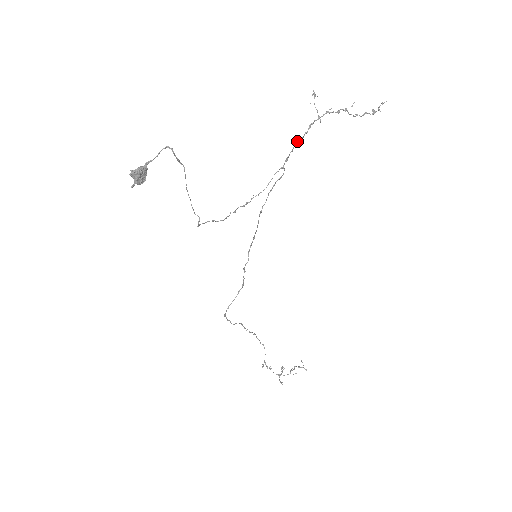
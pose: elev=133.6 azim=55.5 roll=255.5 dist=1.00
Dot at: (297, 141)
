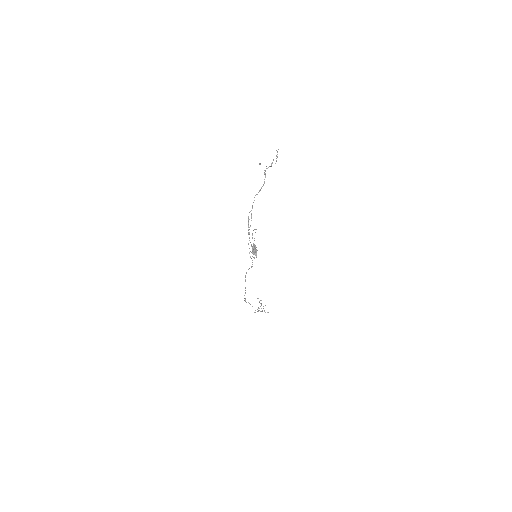
Dot at: occluded
